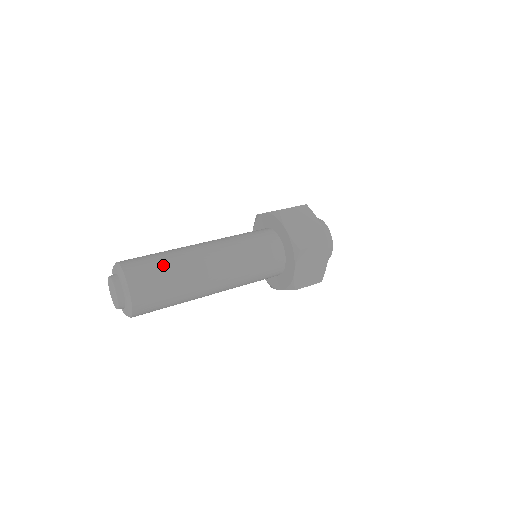
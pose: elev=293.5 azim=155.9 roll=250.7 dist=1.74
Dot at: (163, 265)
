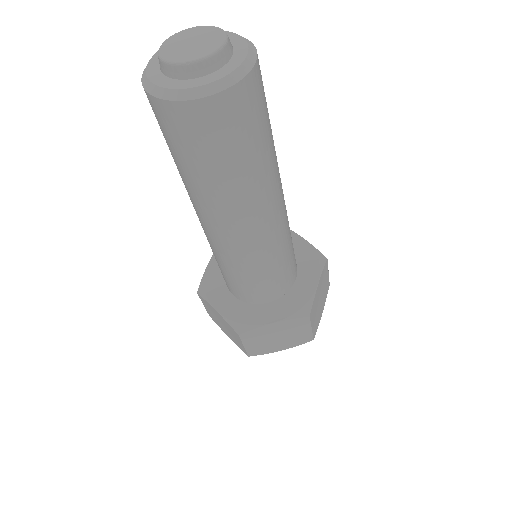
Dot at: occluded
